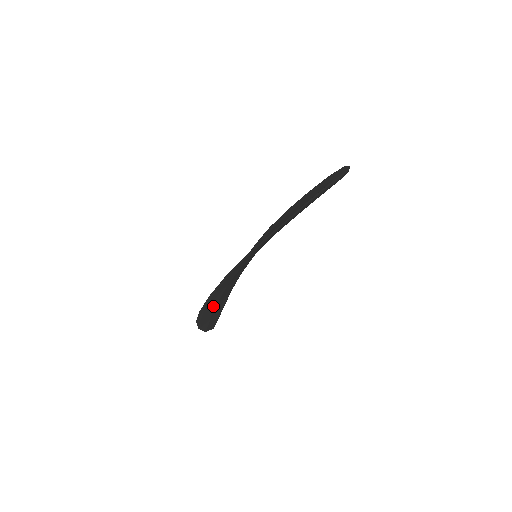
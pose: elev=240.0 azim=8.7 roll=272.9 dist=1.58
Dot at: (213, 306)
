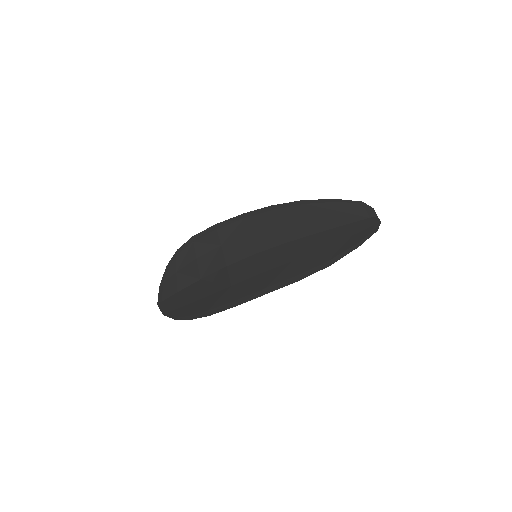
Dot at: (205, 302)
